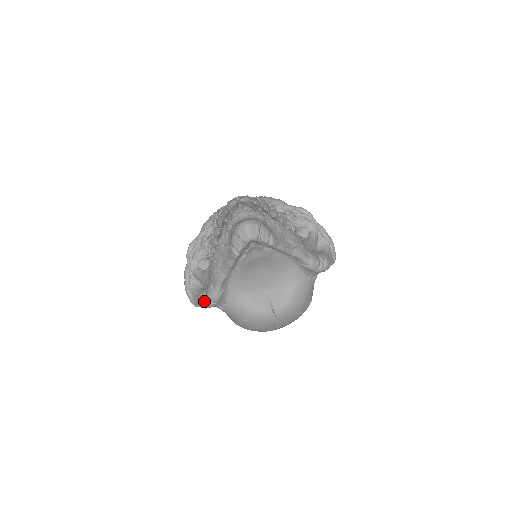
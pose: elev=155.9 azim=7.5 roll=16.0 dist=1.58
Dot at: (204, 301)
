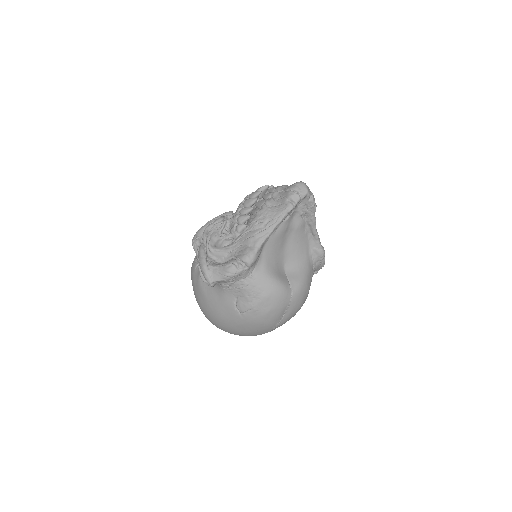
Dot at: (236, 266)
